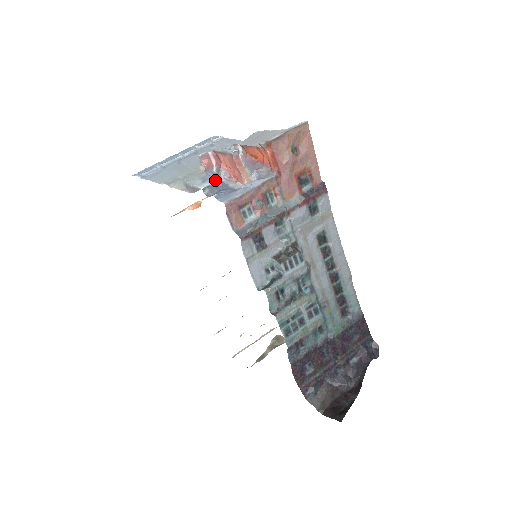
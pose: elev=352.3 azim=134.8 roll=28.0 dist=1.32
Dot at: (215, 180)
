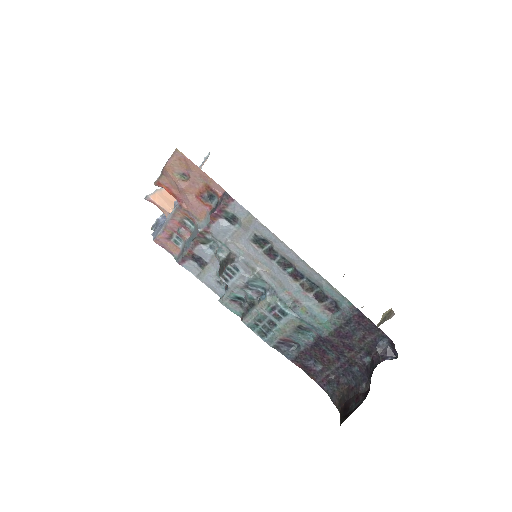
Dot at: (157, 218)
